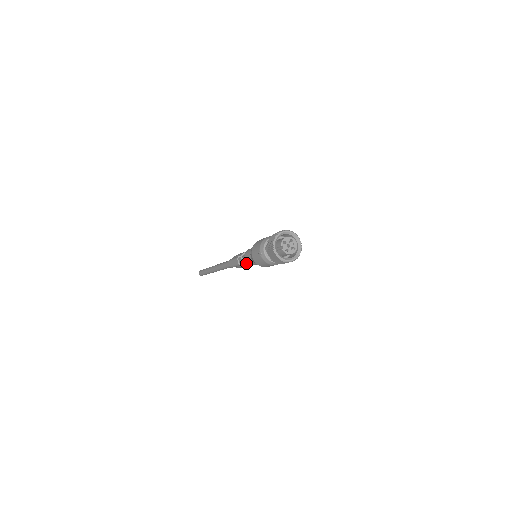
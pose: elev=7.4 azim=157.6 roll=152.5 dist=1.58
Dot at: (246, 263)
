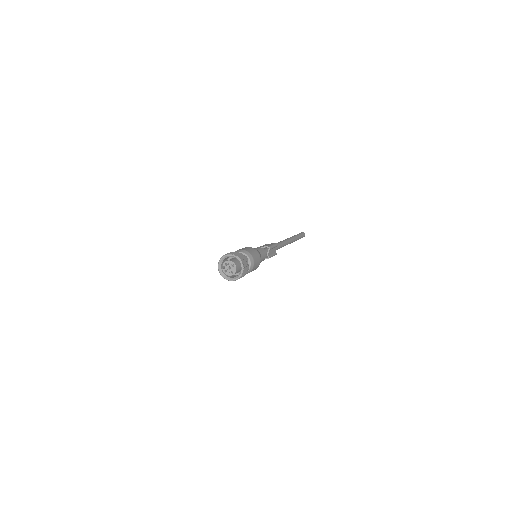
Dot at: (272, 254)
